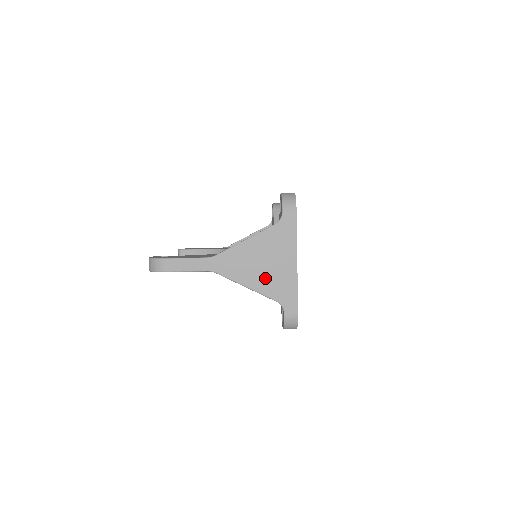
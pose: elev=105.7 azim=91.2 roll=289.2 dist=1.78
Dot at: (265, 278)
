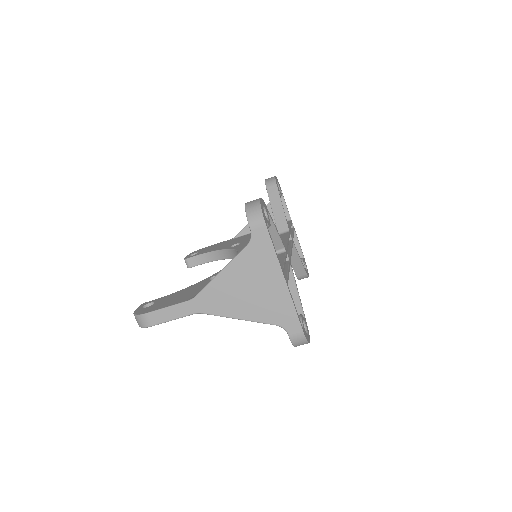
Dot at: (256, 305)
